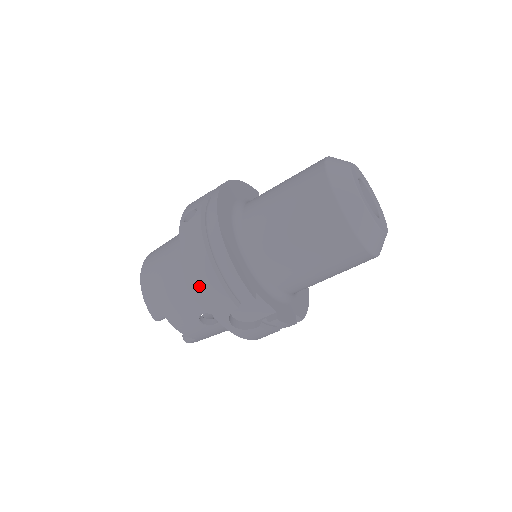
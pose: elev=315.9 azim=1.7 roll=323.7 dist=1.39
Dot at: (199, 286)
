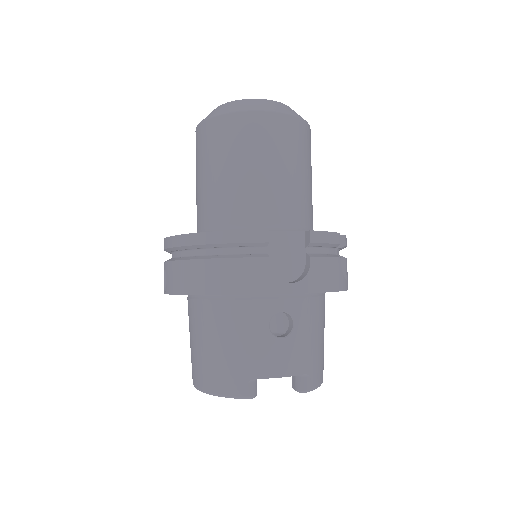
Dot at: (222, 288)
